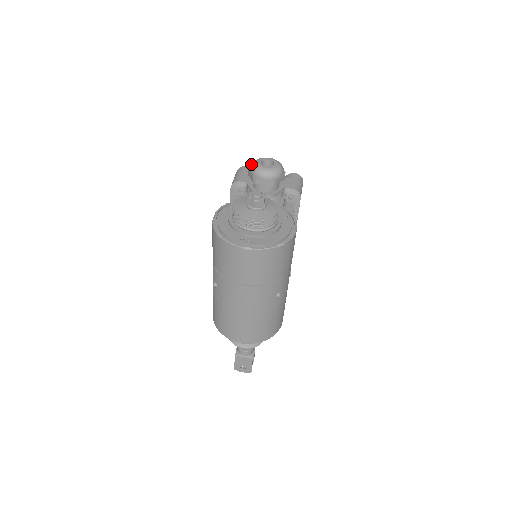
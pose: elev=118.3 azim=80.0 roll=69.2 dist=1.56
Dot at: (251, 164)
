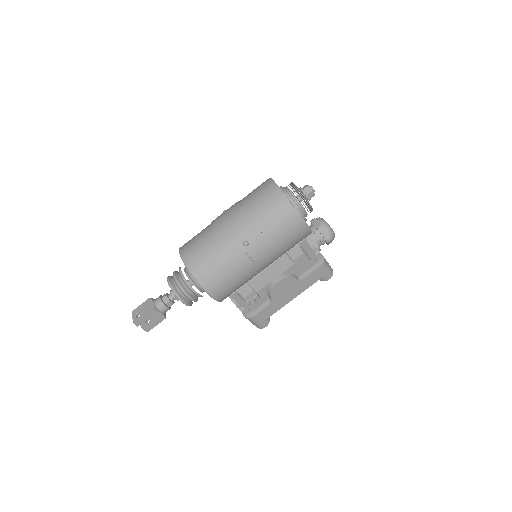
Dot at: occluded
